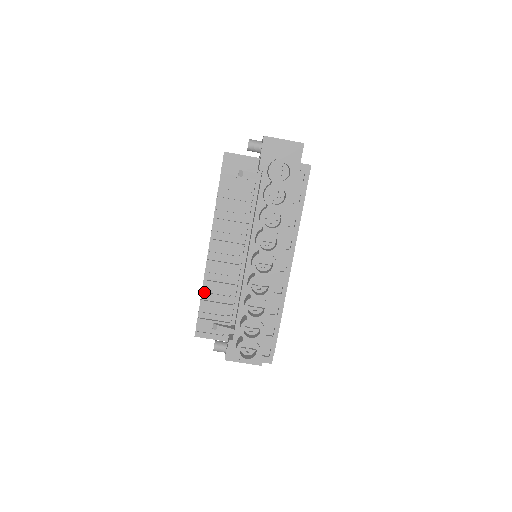
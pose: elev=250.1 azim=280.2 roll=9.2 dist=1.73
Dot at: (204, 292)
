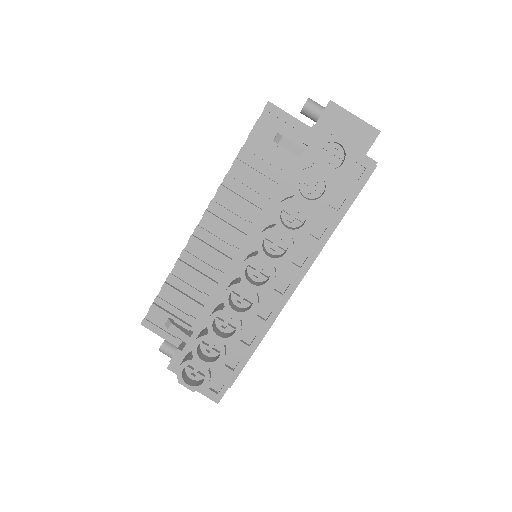
Dot at: (173, 274)
